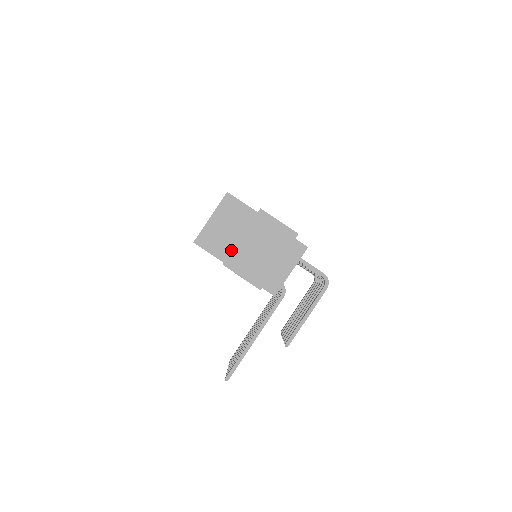
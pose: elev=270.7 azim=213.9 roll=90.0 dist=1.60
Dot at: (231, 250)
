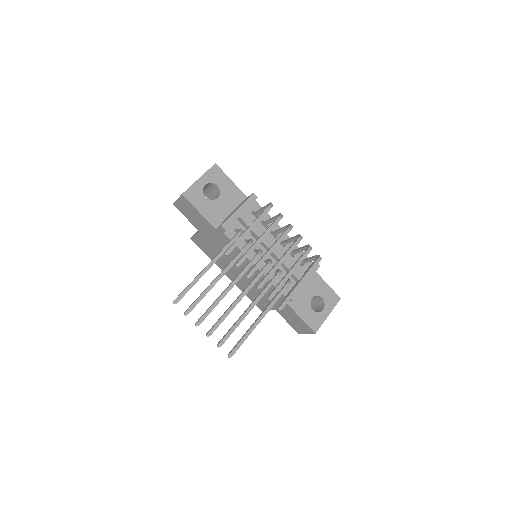
Dot at: occluded
